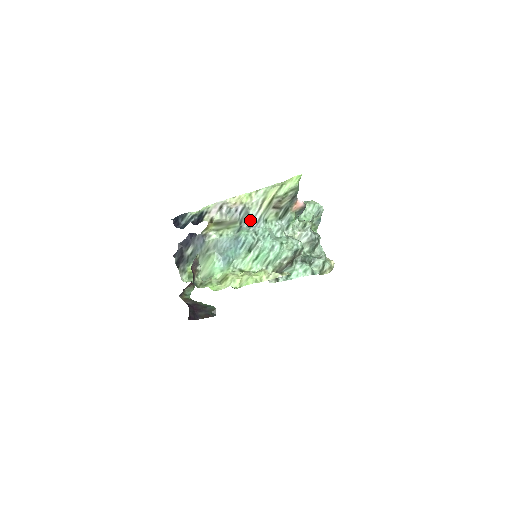
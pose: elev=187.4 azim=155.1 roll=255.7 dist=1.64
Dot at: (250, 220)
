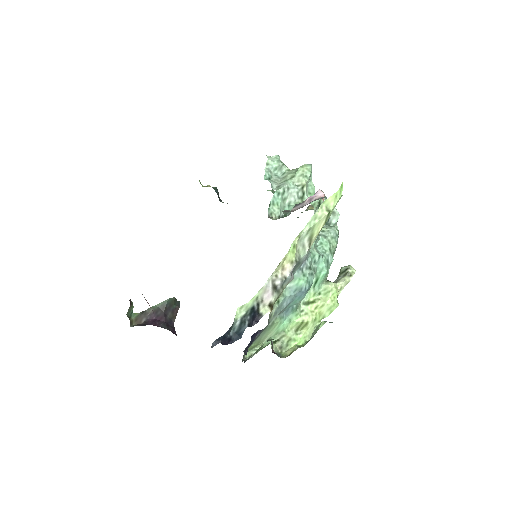
Dot at: (300, 264)
